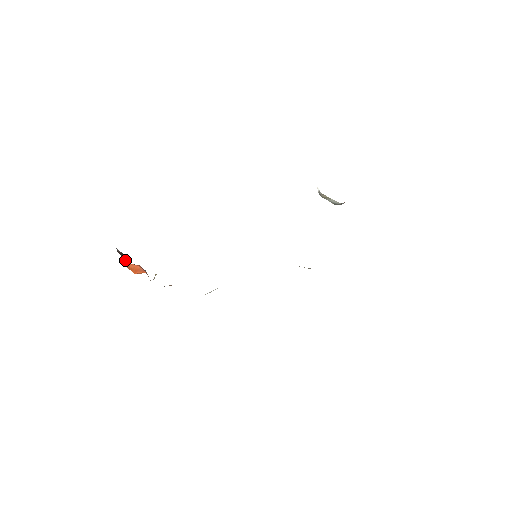
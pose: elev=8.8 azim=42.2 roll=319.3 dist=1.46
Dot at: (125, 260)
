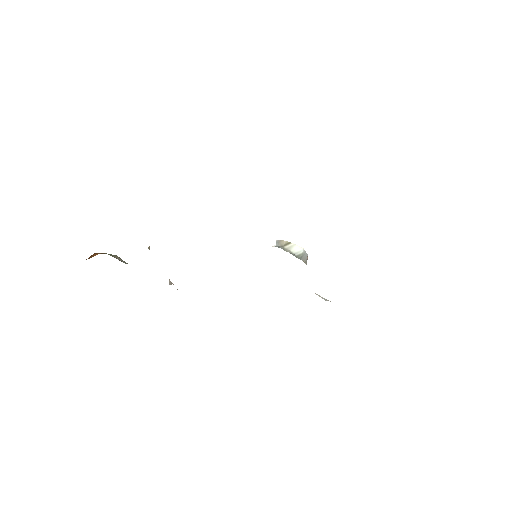
Dot at: occluded
